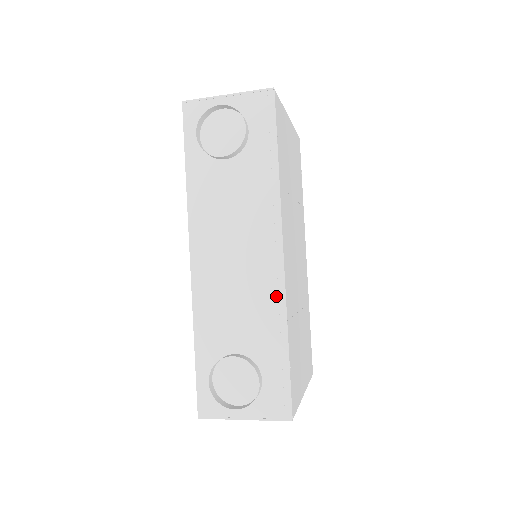
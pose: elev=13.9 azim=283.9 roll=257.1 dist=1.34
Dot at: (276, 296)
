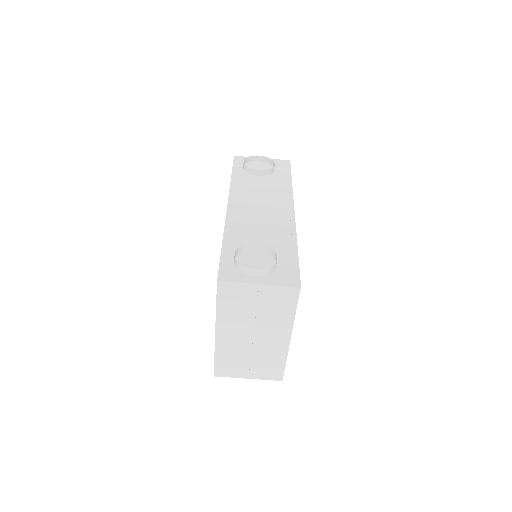
Dot at: (289, 227)
